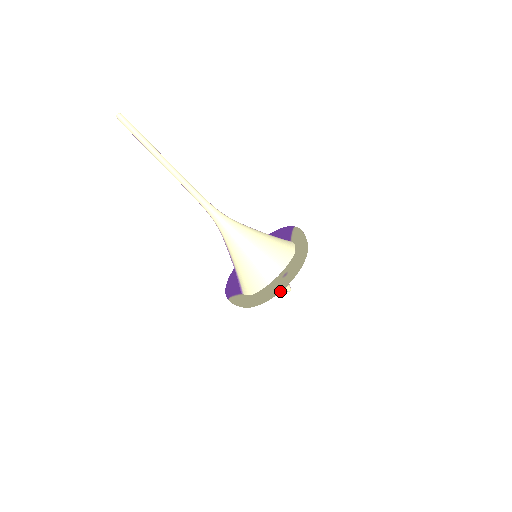
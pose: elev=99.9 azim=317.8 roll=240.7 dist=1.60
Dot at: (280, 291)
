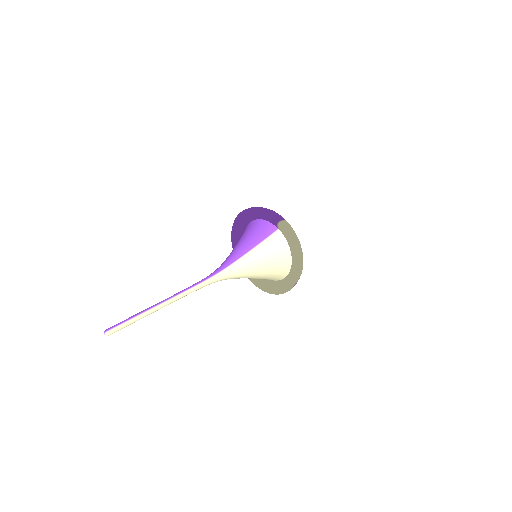
Dot at: occluded
